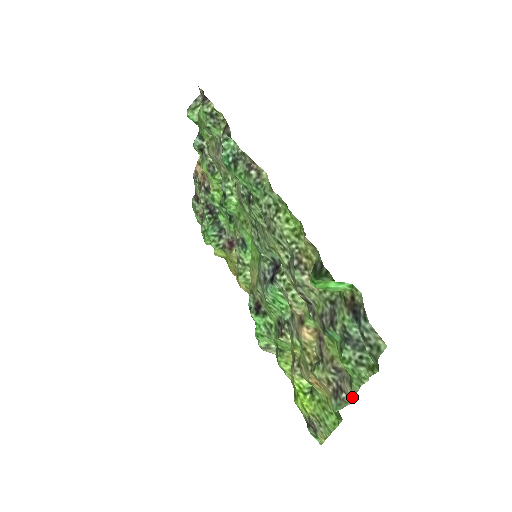
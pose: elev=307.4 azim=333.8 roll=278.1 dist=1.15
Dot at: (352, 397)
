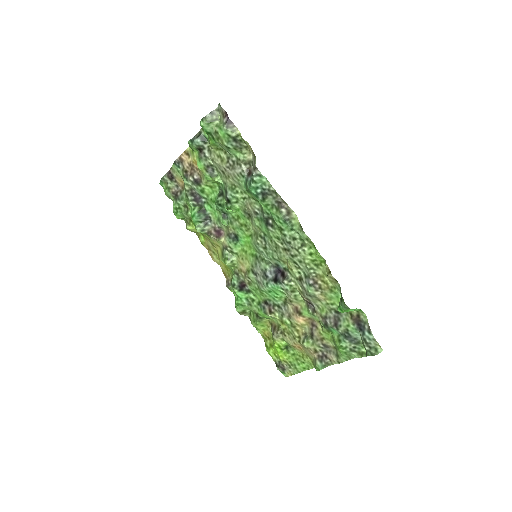
Dot at: (336, 363)
